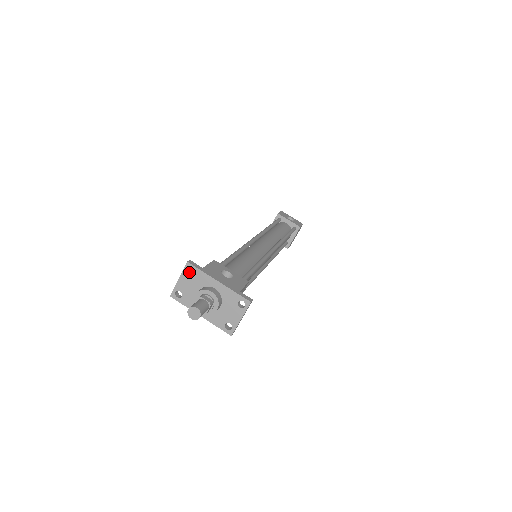
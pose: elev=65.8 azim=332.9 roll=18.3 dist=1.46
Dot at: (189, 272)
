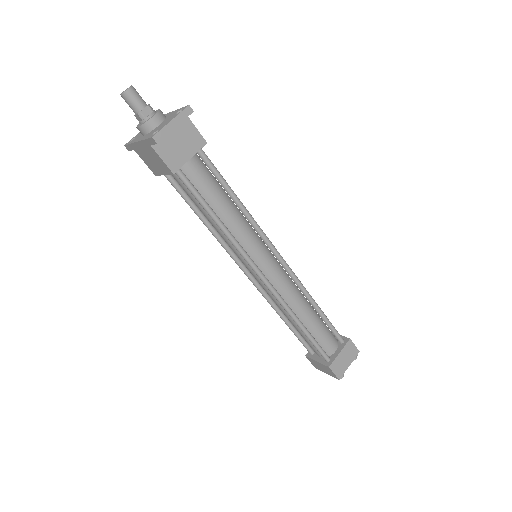
Dot at: occluded
